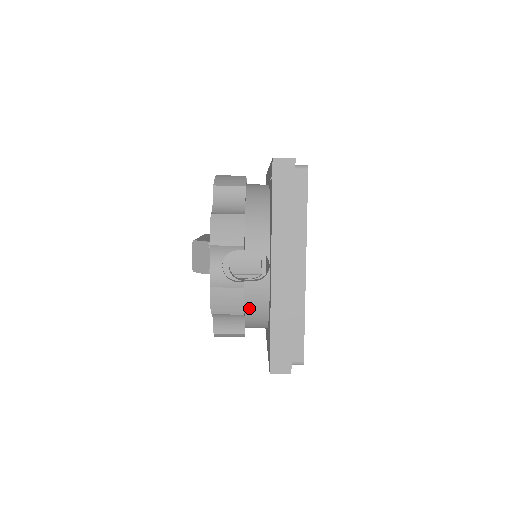
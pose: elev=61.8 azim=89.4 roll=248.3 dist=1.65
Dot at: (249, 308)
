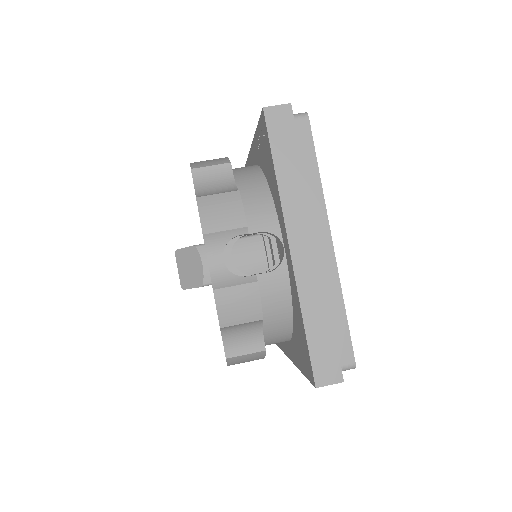
Dot at: (267, 312)
